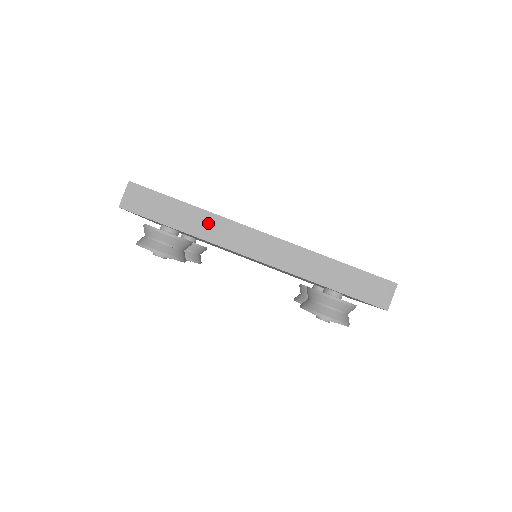
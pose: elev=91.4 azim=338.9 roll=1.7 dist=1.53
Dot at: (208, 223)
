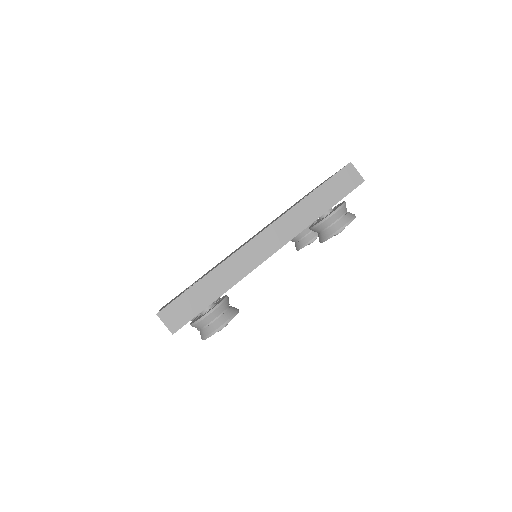
Dot at: (228, 271)
